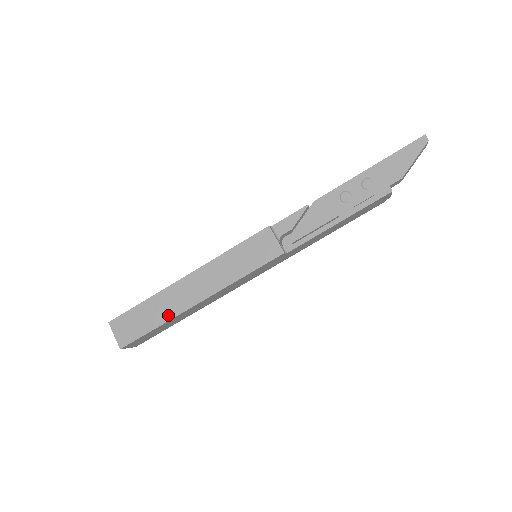
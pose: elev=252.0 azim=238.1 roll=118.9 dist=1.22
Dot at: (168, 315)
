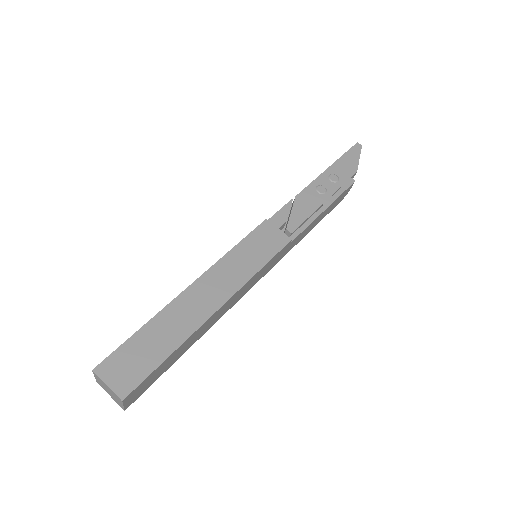
Dot at: (182, 334)
